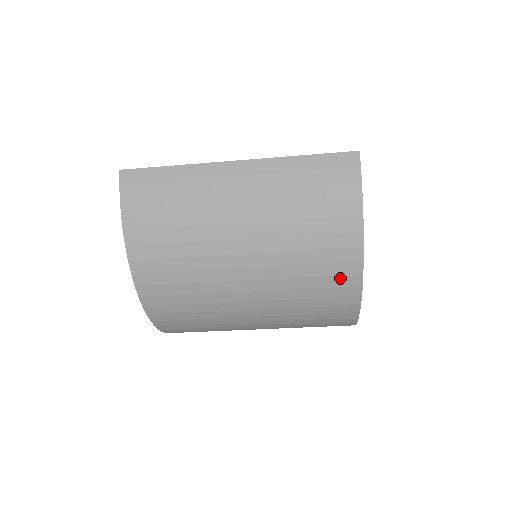
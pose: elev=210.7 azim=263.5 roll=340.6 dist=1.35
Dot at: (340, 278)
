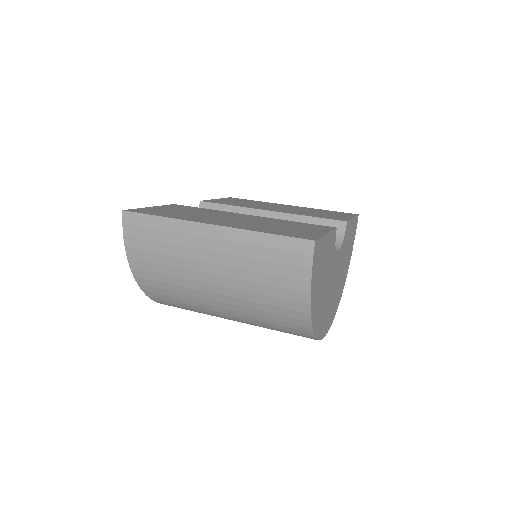
Dot at: (294, 325)
